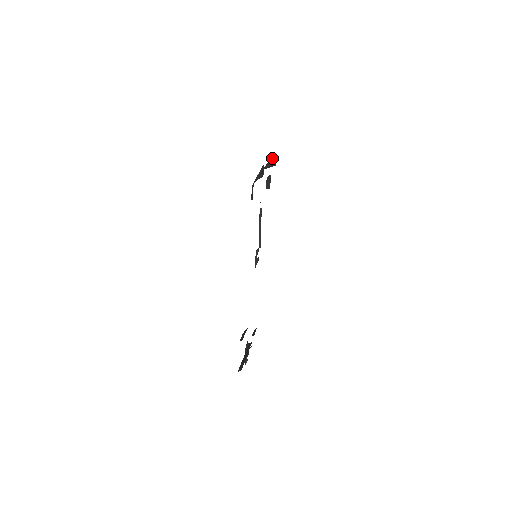
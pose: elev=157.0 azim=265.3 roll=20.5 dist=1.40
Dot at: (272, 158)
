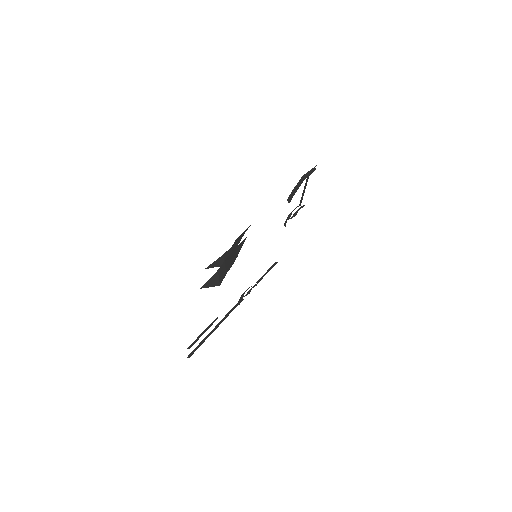
Dot at: (230, 264)
